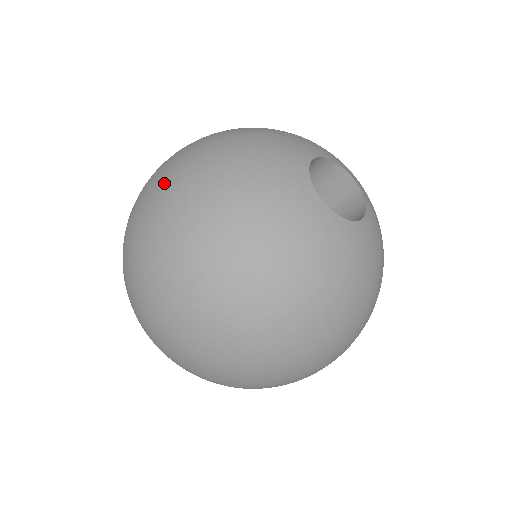
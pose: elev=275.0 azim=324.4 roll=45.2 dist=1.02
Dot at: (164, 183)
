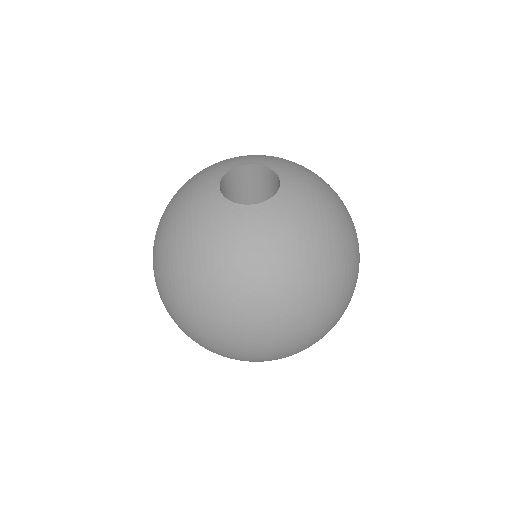
Dot at: (178, 299)
